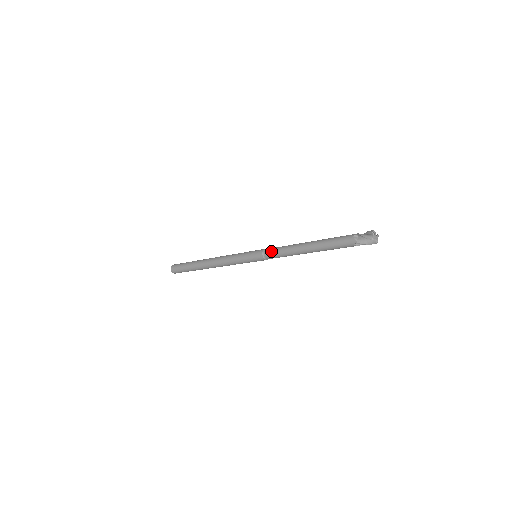
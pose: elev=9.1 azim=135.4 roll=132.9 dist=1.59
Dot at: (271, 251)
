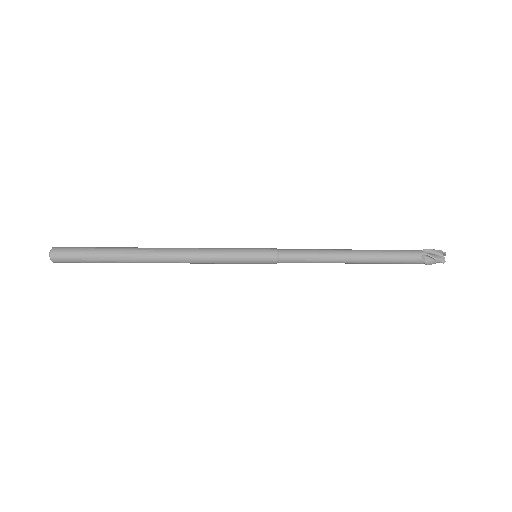
Dot at: (292, 249)
